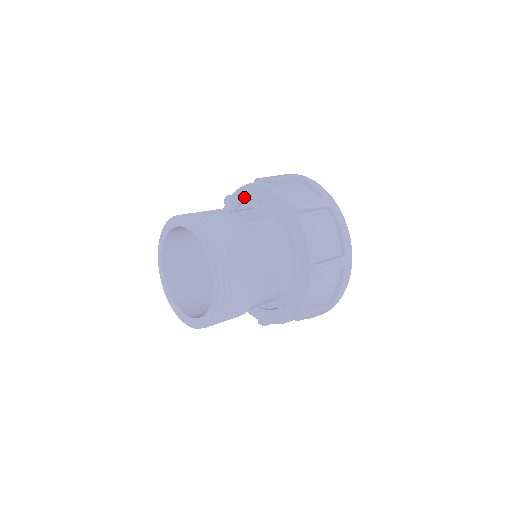
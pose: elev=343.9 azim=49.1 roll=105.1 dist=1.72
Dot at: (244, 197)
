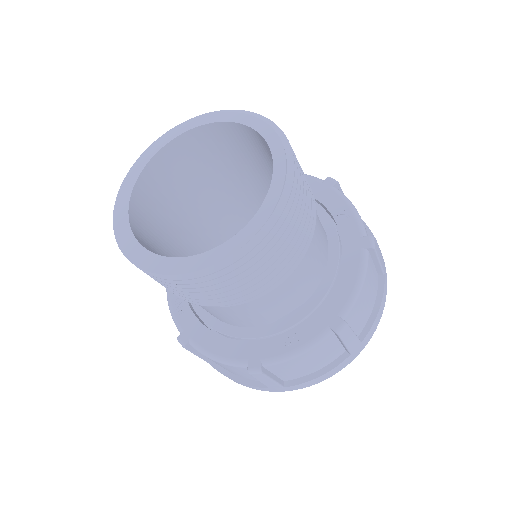
Dot at: occluded
